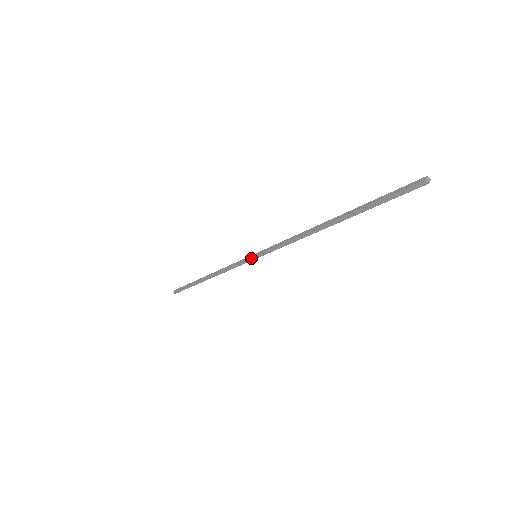
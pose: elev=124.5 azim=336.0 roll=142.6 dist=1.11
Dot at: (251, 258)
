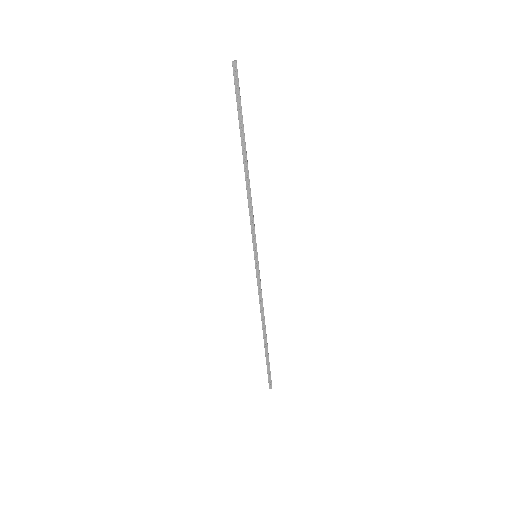
Dot at: (256, 262)
